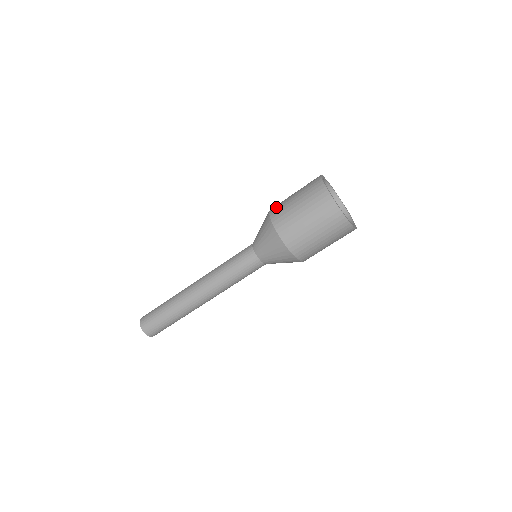
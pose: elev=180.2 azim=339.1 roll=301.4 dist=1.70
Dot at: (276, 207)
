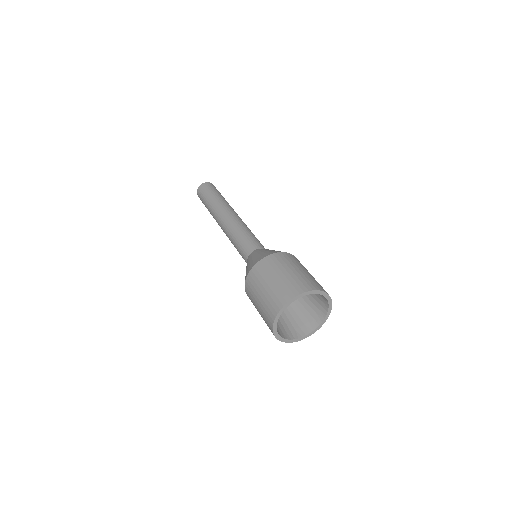
Dot at: (268, 262)
